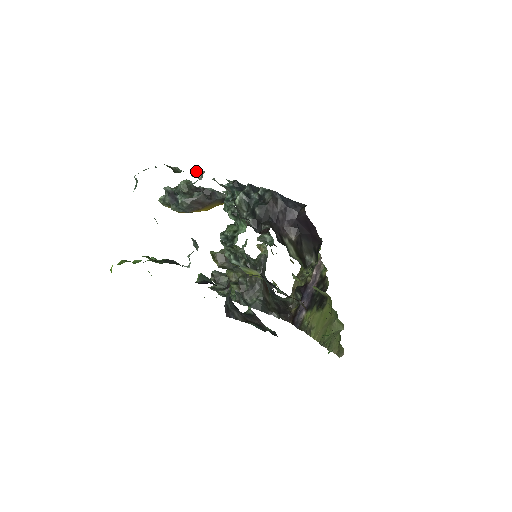
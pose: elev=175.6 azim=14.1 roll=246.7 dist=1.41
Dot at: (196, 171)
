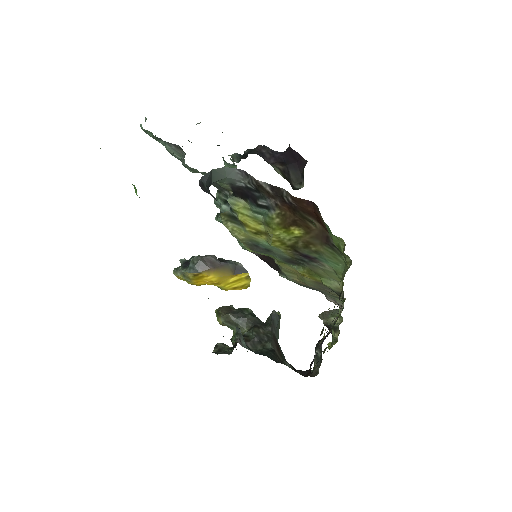
Dot at: occluded
